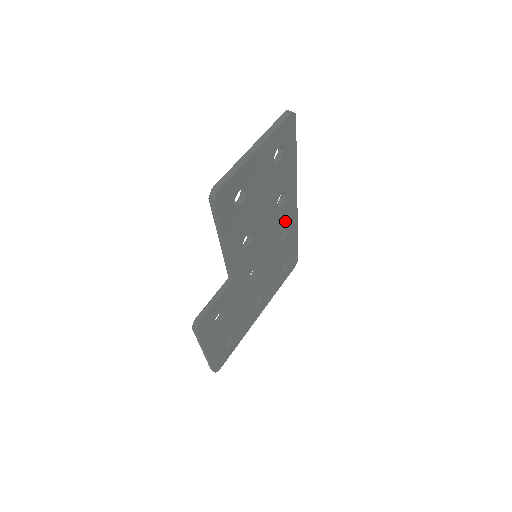
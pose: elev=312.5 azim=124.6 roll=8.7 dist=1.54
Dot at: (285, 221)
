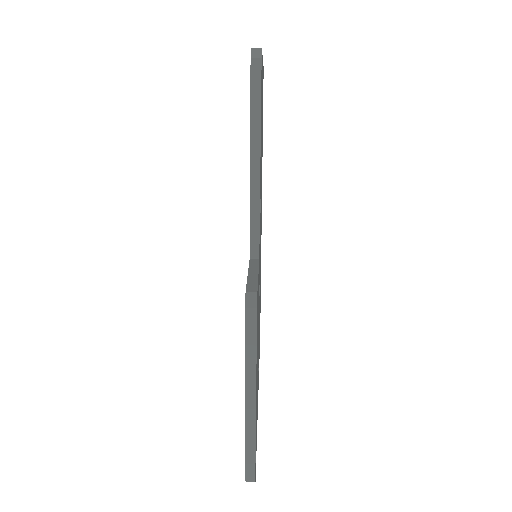
Dot at: occluded
